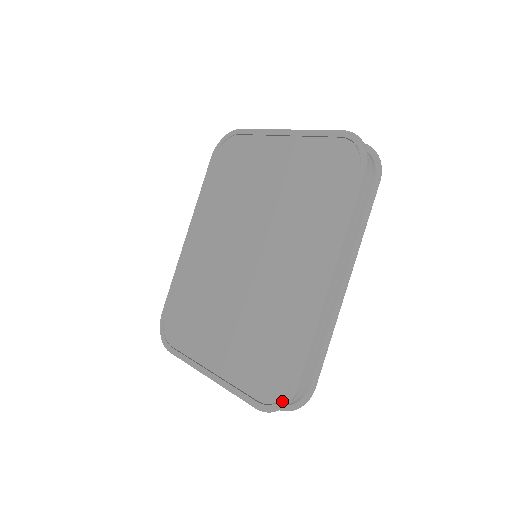
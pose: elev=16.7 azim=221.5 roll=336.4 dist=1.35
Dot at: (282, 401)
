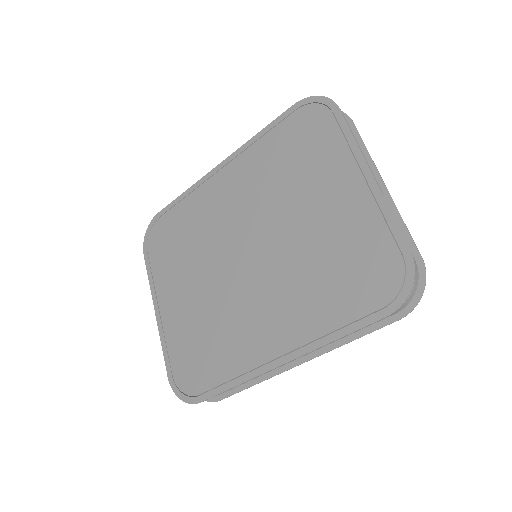
Dot at: (185, 396)
